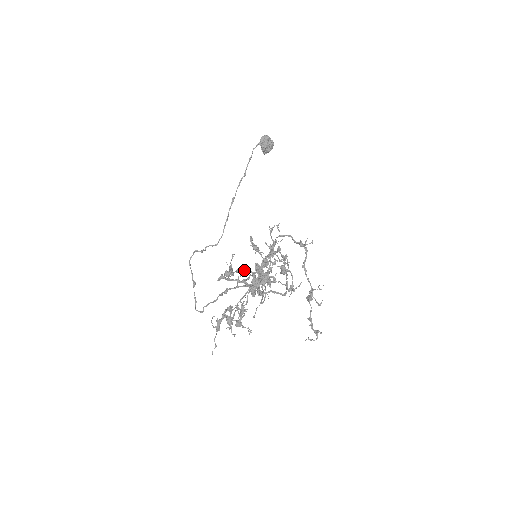
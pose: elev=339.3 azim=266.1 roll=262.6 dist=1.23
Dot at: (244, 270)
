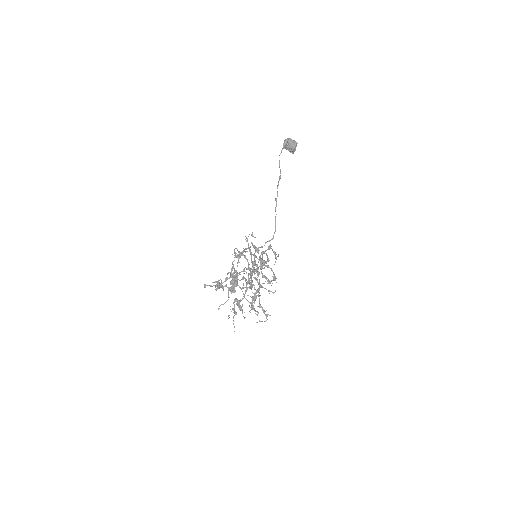
Dot at: occluded
